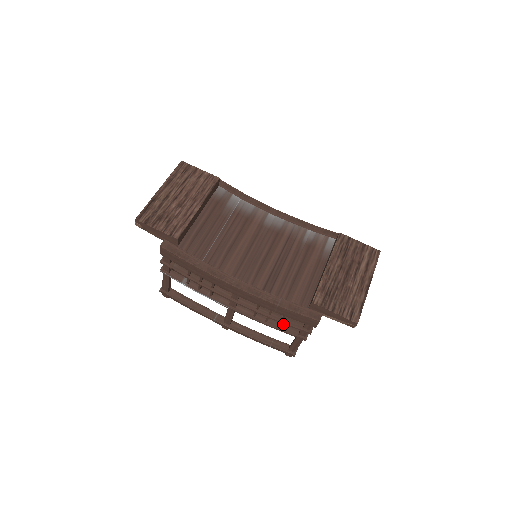
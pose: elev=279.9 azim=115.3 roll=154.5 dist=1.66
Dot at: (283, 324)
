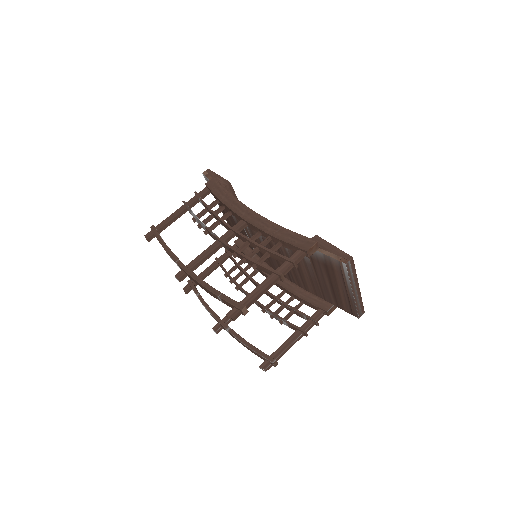
Dot at: occluded
